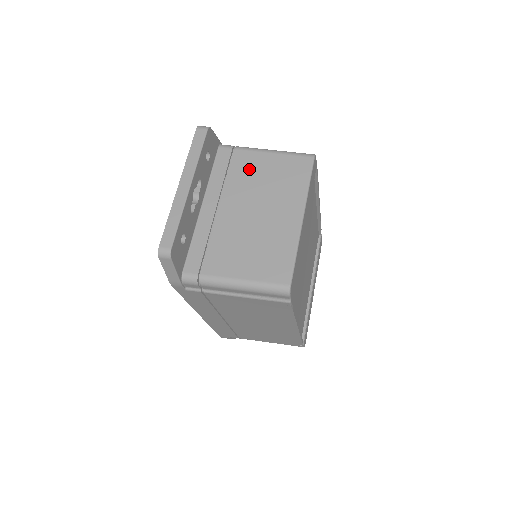
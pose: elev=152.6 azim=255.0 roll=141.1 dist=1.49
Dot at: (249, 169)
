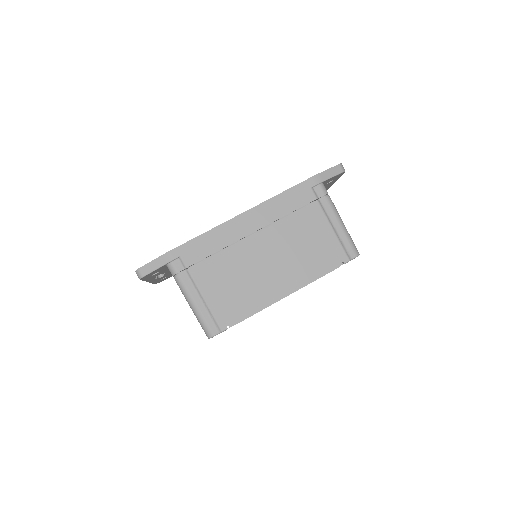
Dot at: occluded
